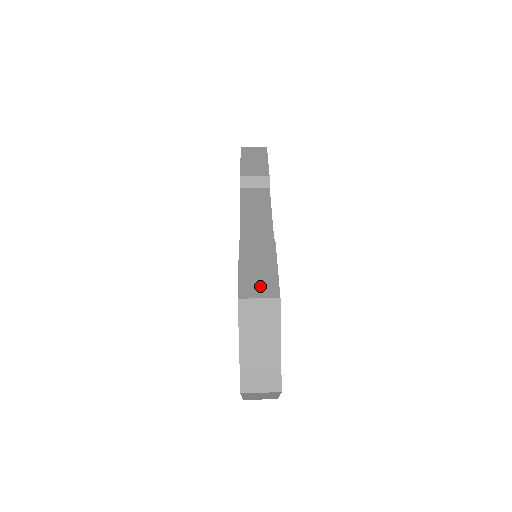
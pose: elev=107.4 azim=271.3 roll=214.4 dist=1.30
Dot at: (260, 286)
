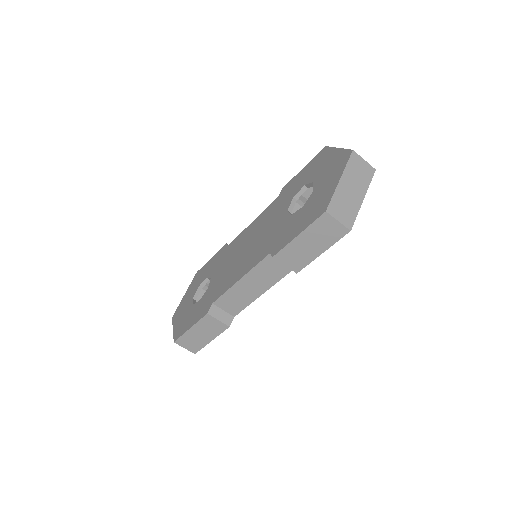
Dot at: (191, 344)
